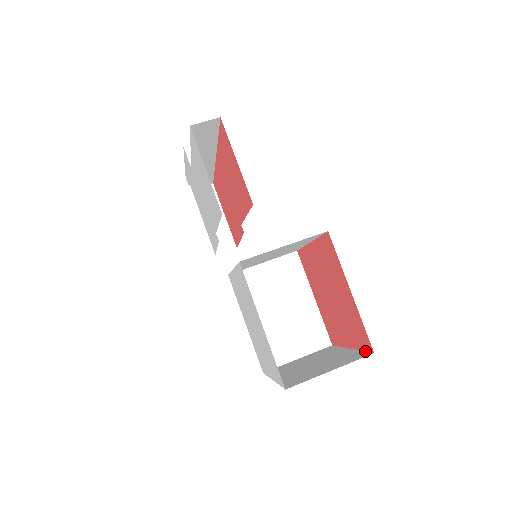
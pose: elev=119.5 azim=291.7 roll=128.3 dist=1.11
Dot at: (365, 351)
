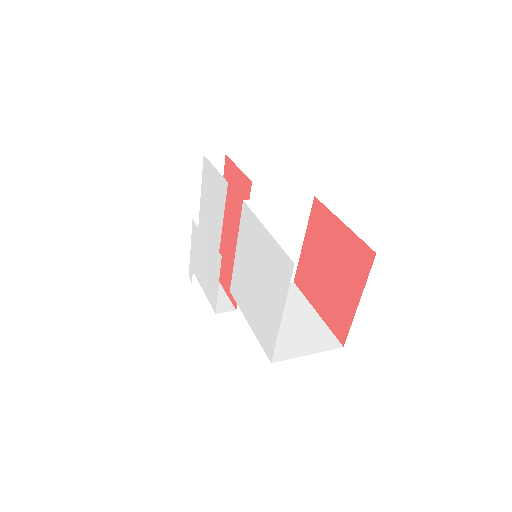
Dot at: occluded
